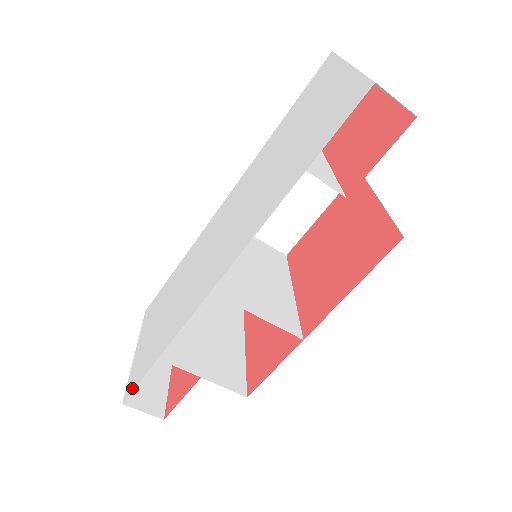
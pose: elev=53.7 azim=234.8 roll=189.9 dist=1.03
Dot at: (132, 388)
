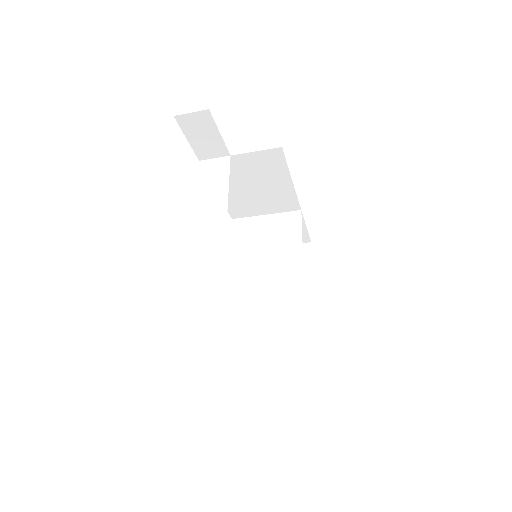
Dot at: occluded
